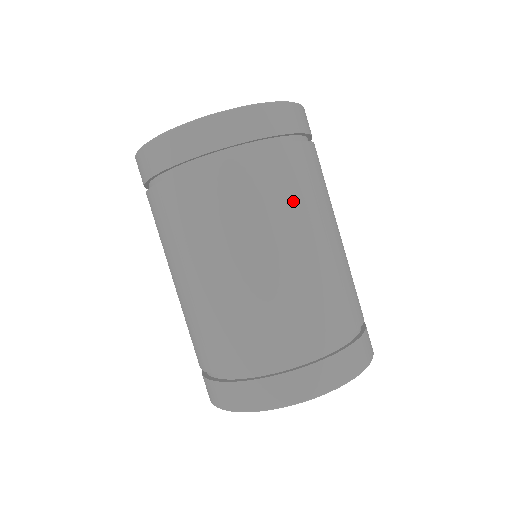
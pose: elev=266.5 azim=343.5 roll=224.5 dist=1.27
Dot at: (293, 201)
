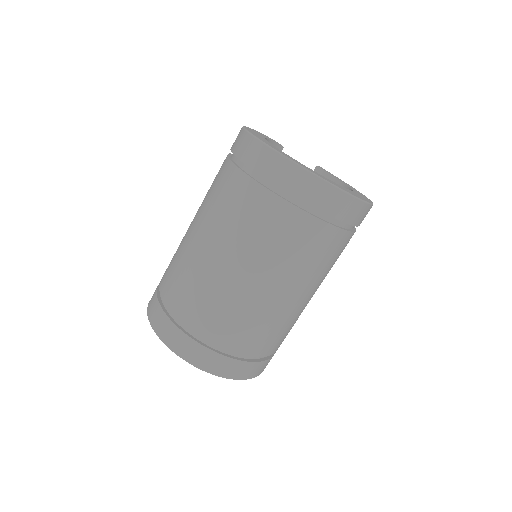
Dot at: (316, 267)
